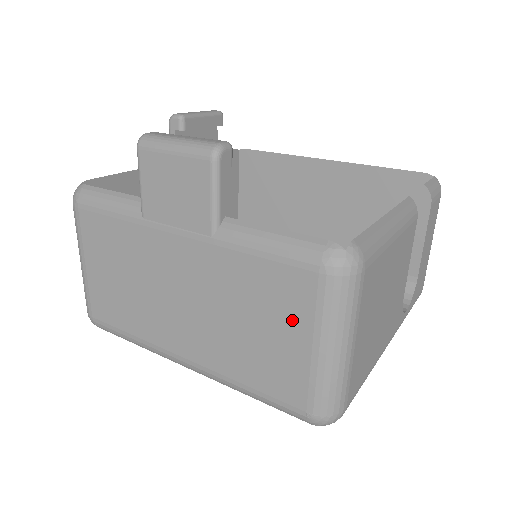
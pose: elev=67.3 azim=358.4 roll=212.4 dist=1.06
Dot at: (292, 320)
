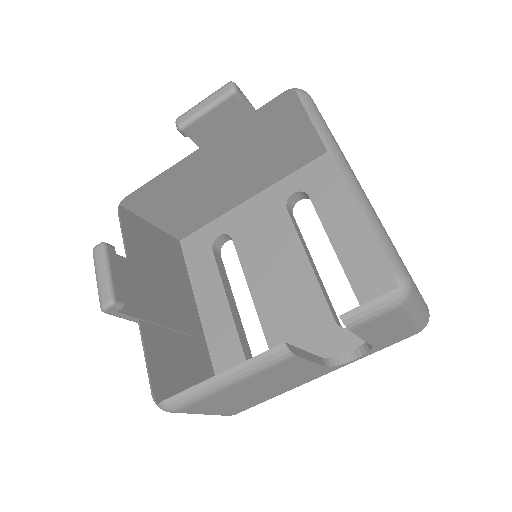
Dot at: occluded
